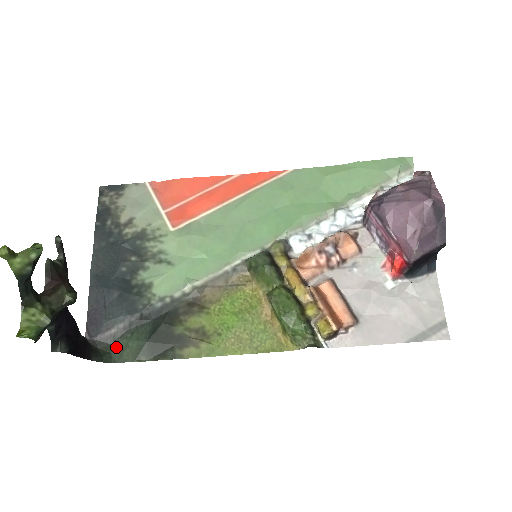
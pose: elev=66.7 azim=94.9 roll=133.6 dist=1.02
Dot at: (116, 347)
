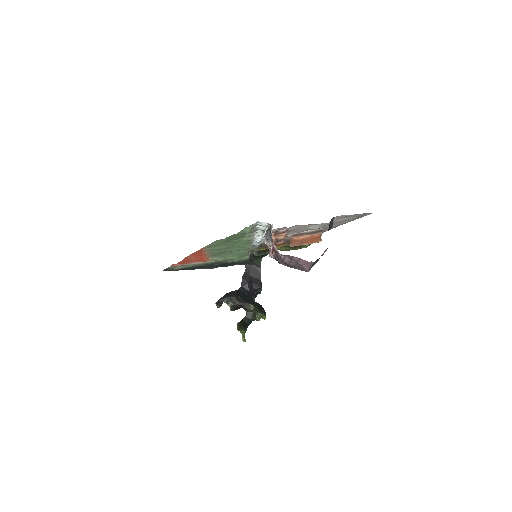
Dot at: (256, 259)
